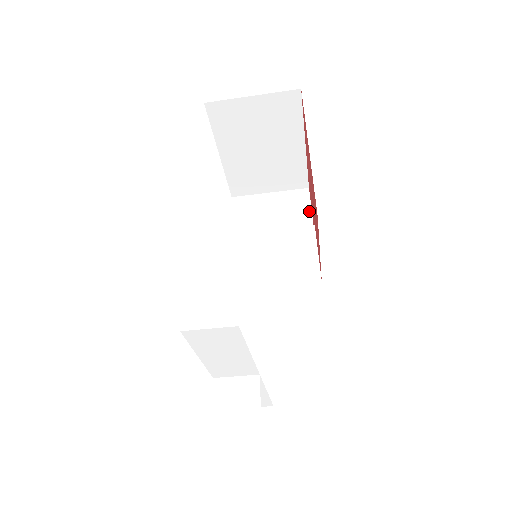
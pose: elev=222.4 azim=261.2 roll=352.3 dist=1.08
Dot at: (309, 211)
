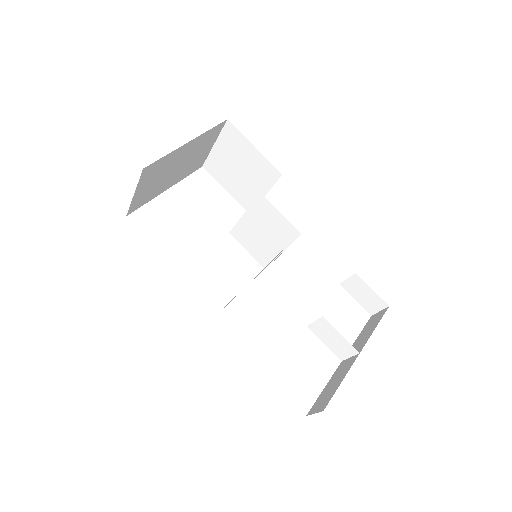
Dot at: (247, 142)
